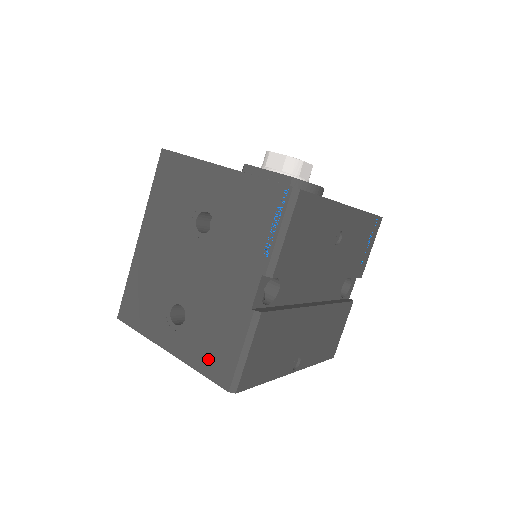
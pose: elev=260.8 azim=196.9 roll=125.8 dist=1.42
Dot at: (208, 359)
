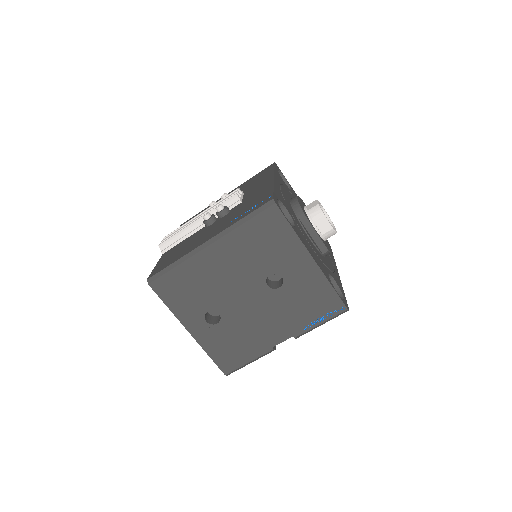
Dot at: (221, 353)
